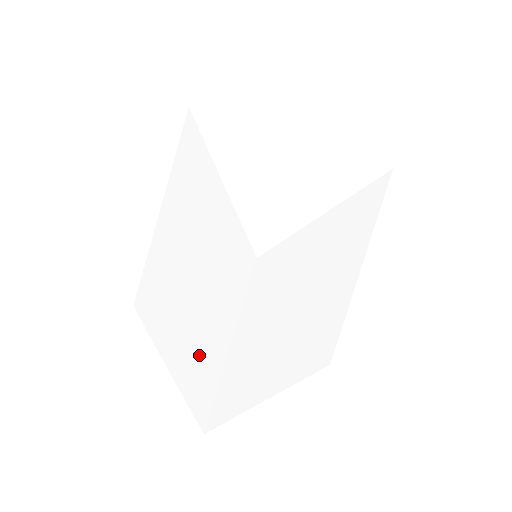
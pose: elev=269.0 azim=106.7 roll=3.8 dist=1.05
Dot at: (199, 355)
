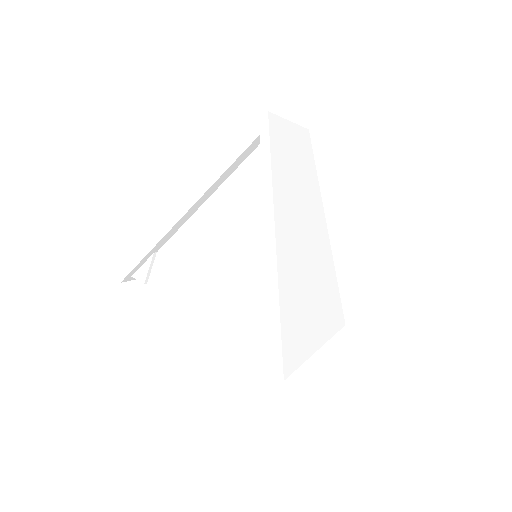
Dot at: occluded
